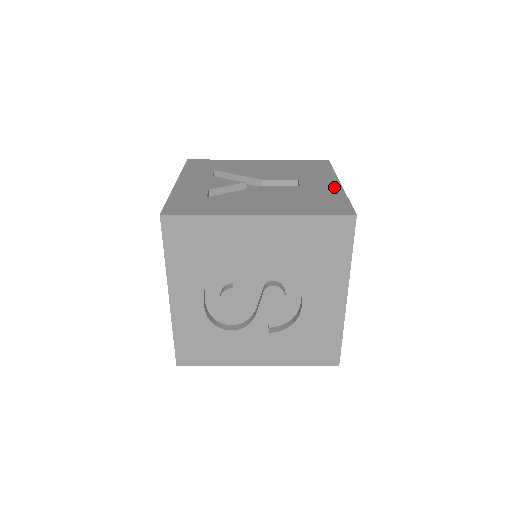
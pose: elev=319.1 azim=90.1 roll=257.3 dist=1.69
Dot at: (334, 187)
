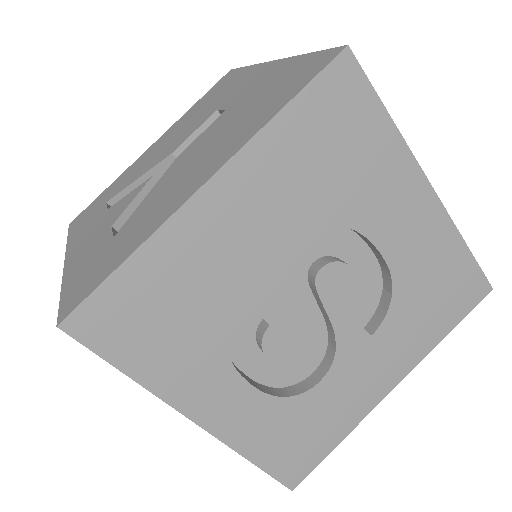
Dot at: (271, 69)
